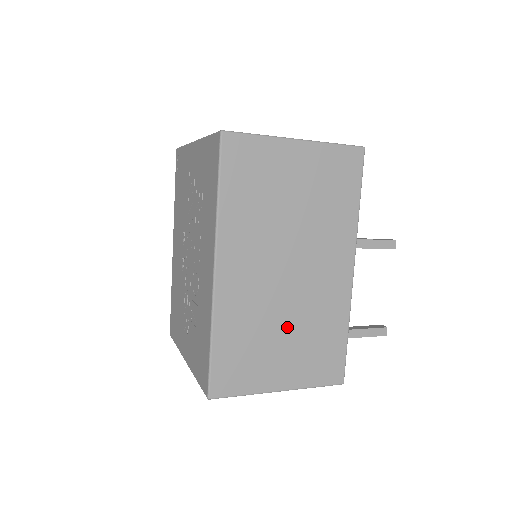
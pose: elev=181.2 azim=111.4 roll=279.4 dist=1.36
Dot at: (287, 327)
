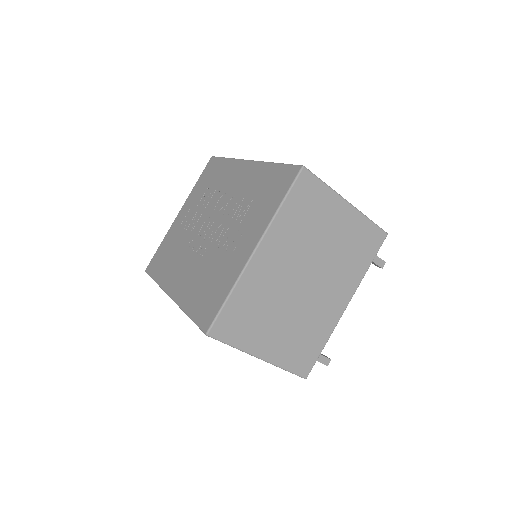
Dot at: occluded
